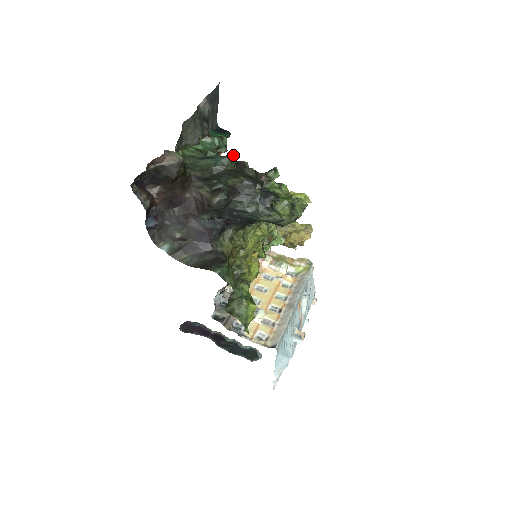
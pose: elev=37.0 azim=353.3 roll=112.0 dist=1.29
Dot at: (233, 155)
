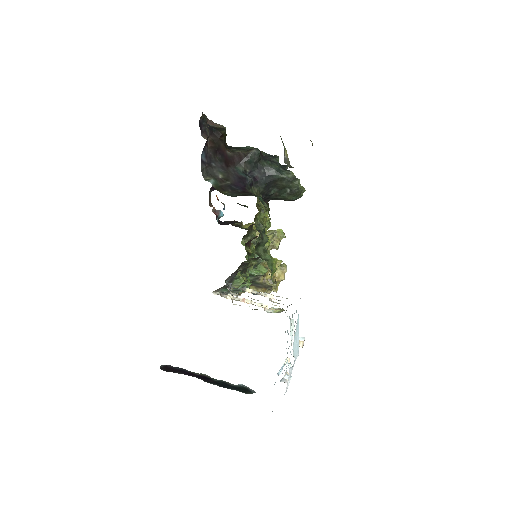
Dot at: occluded
